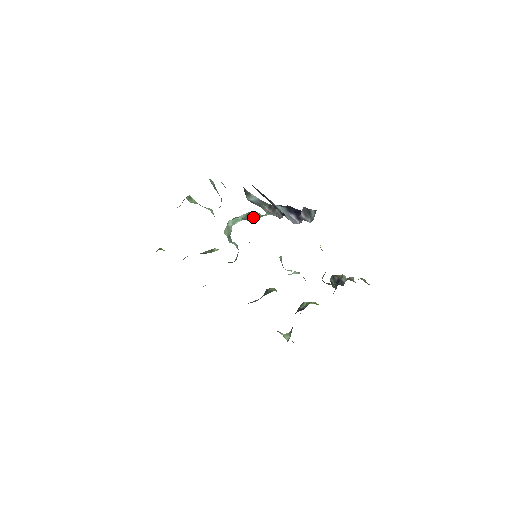
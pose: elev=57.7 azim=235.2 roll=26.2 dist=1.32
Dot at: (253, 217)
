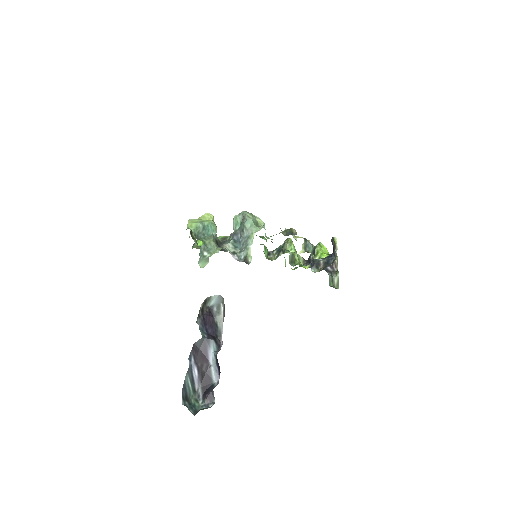
Dot at: (243, 235)
